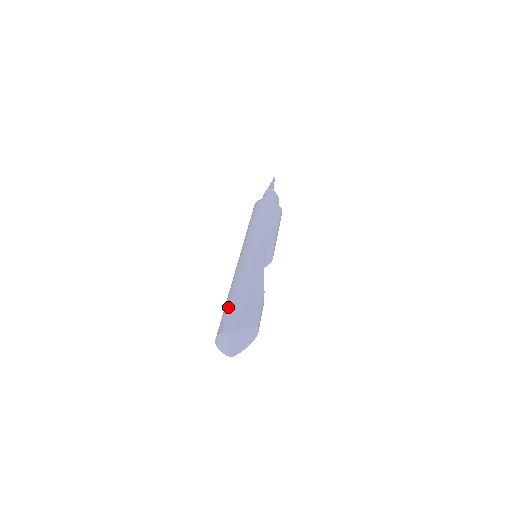
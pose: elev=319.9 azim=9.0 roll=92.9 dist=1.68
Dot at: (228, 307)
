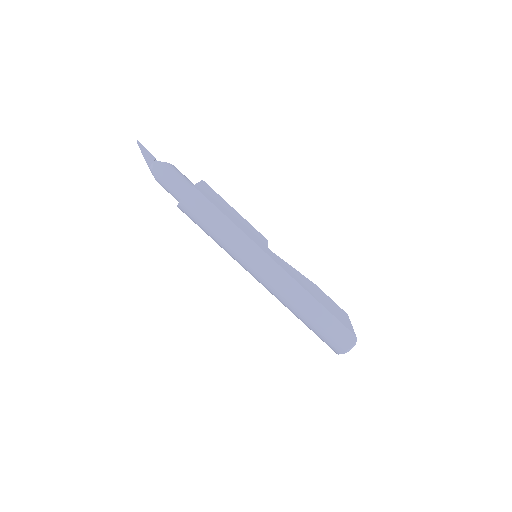
Dot at: (324, 328)
